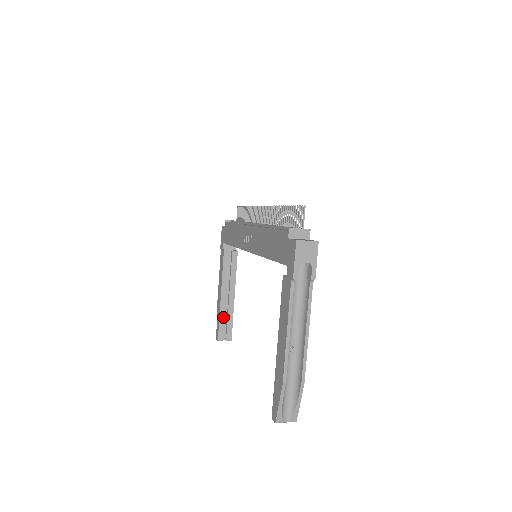
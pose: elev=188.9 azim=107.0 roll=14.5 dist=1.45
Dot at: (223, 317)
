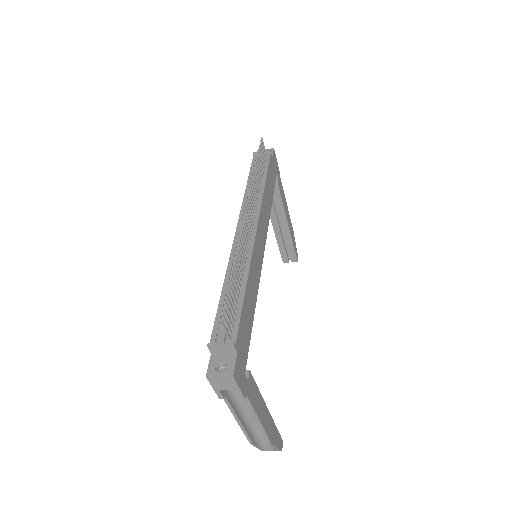
Dot at: (282, 244)
